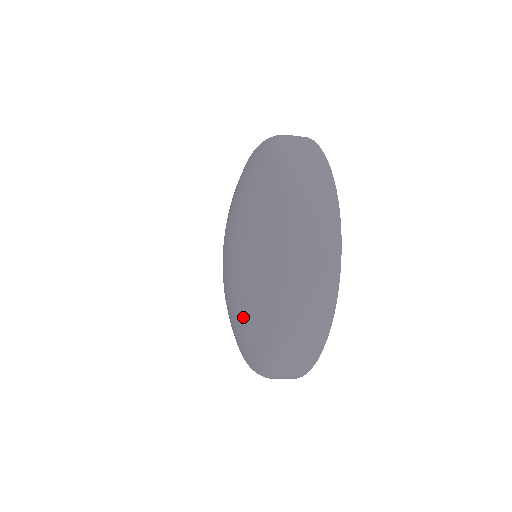
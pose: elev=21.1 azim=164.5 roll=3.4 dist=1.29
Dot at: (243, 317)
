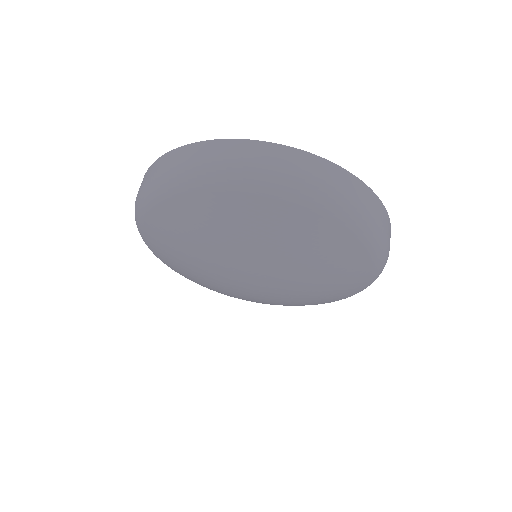
Dot at: occluded
